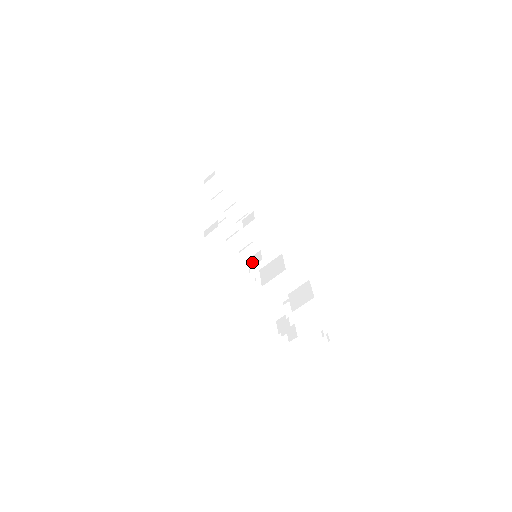
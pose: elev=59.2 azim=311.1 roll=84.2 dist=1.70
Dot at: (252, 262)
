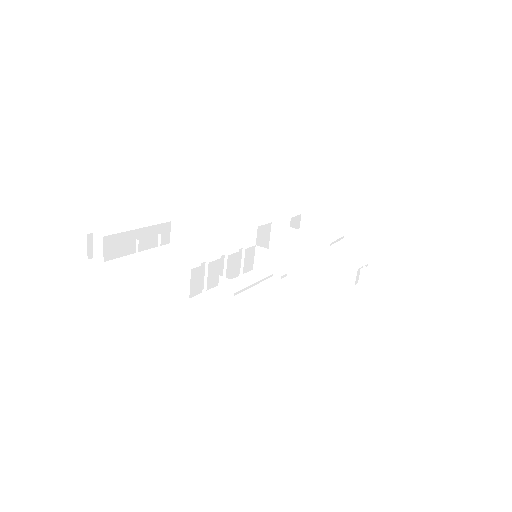
Dot at: (265, 266)
